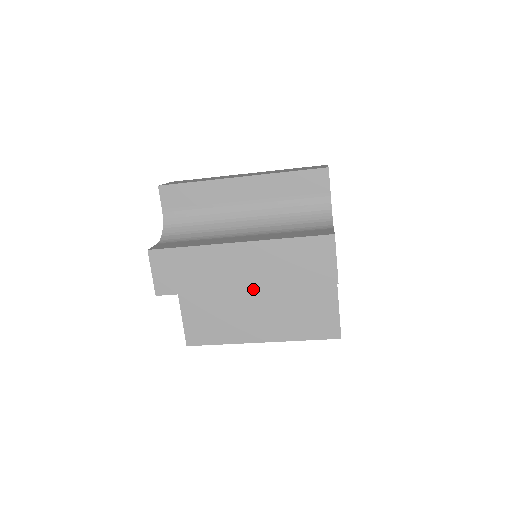
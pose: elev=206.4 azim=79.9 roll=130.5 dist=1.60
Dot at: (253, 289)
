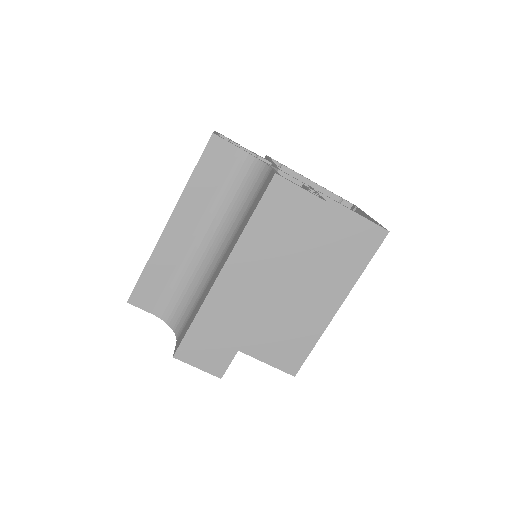
Dot at: (283, 282)
